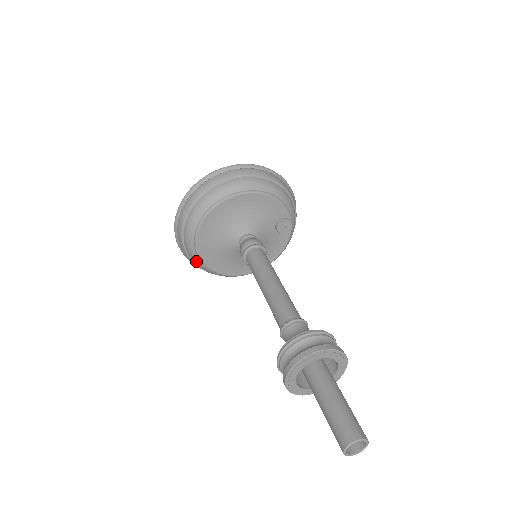
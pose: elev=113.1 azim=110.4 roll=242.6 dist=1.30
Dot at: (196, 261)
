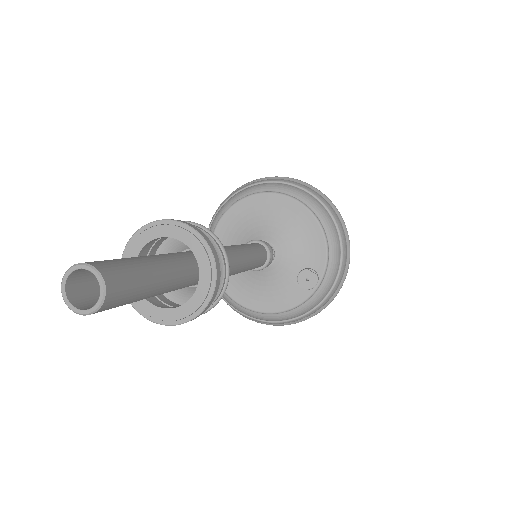
Dot at: occluded
